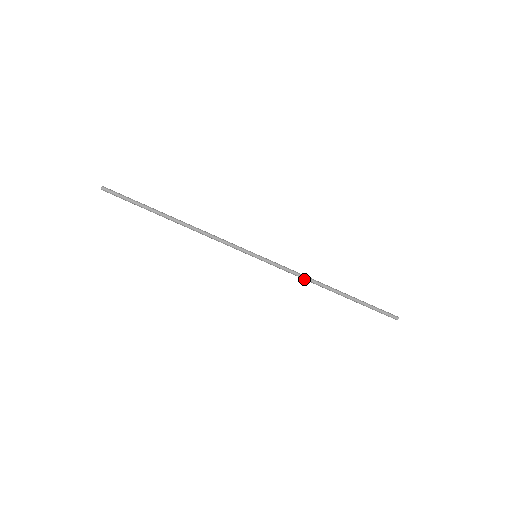
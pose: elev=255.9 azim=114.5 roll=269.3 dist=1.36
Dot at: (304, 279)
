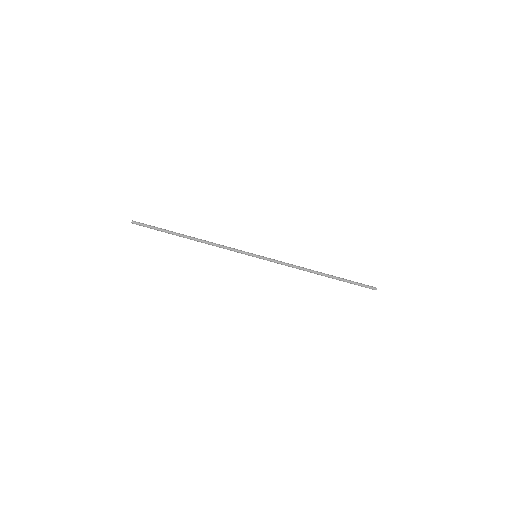
Dot at: (296, 268)
